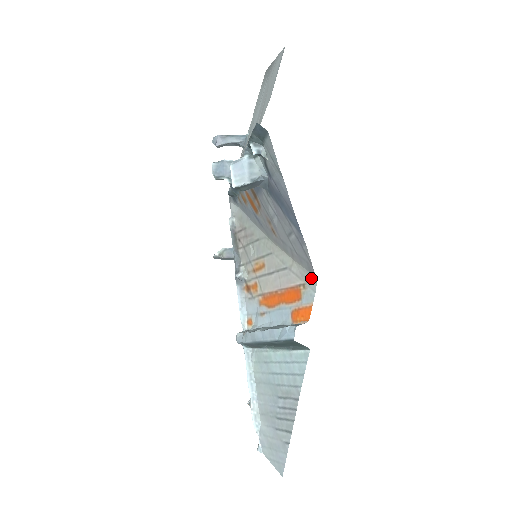
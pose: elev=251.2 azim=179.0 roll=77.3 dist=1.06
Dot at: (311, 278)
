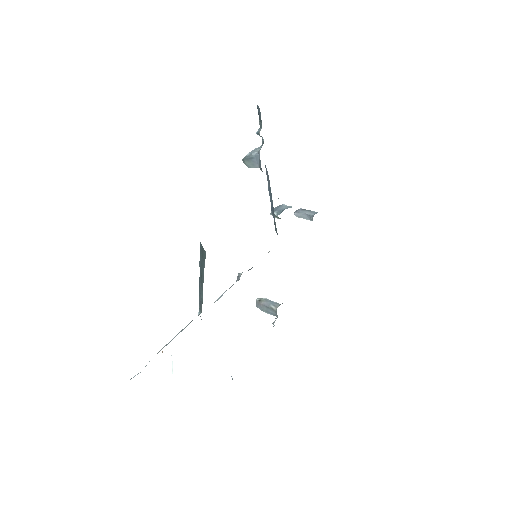
Dot at: occluded
